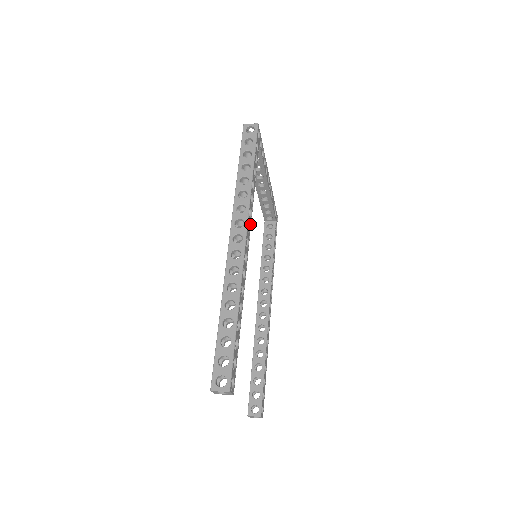
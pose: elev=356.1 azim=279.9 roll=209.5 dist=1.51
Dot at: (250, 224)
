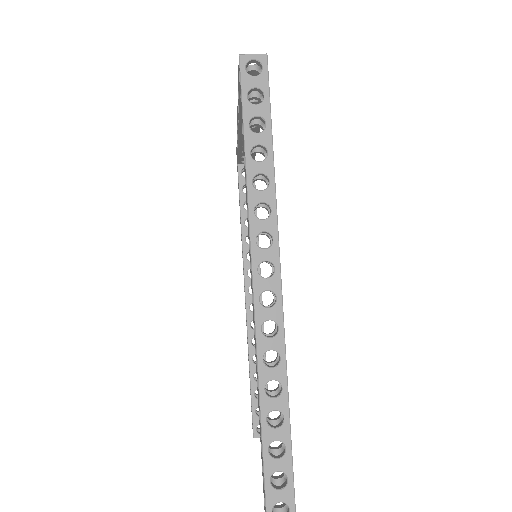
Dot at: occluded
